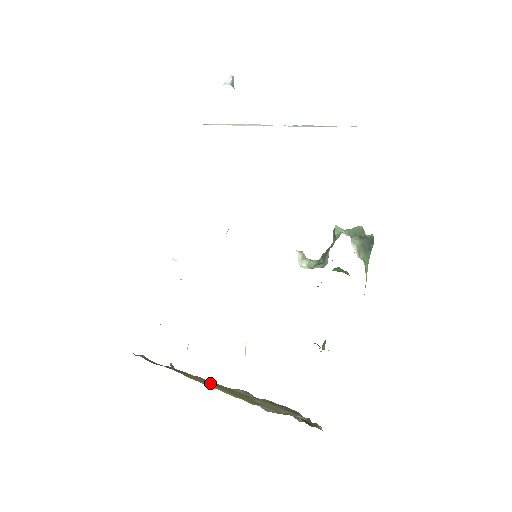
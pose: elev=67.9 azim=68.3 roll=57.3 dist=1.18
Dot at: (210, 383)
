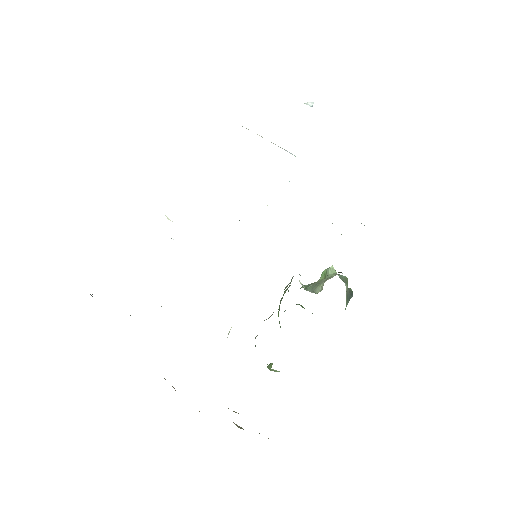
Dot at: occluded
